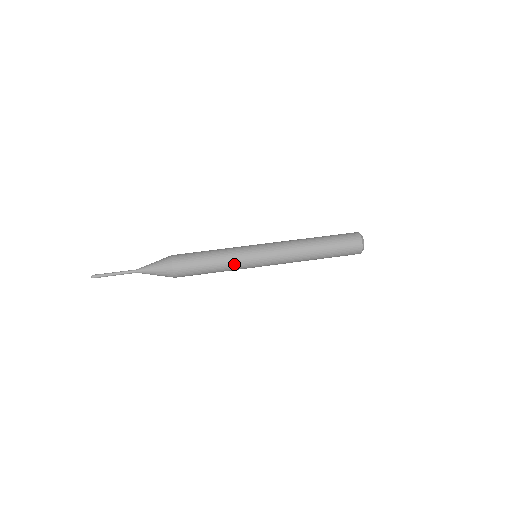
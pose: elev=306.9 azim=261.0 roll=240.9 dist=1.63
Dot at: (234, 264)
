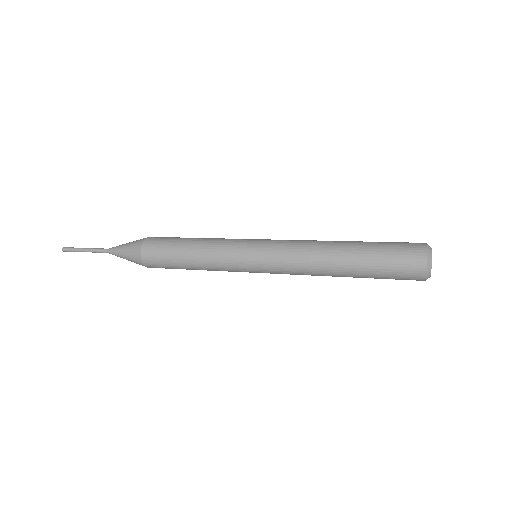
Dot at: (221, 241)
